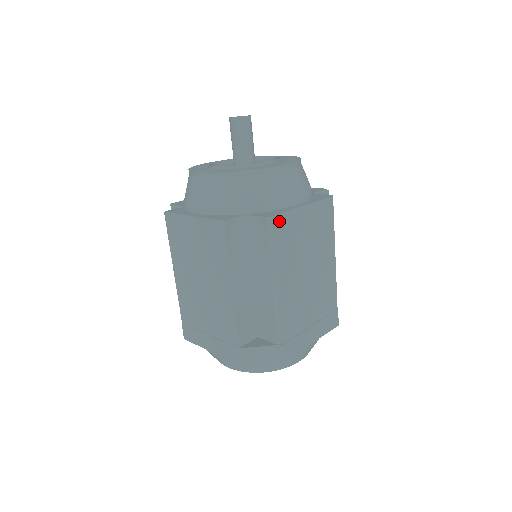
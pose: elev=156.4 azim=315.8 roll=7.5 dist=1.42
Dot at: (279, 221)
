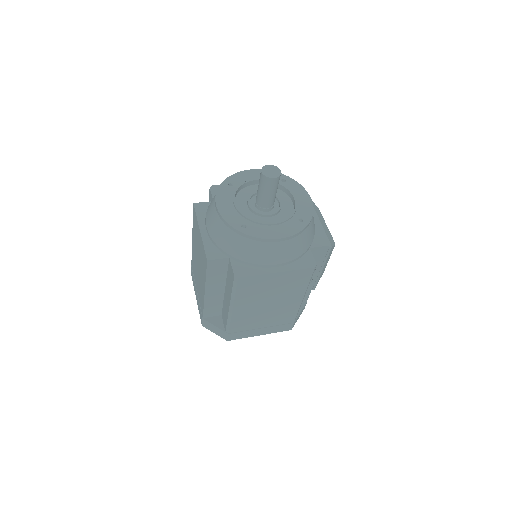
Dot at: (246, 280)
